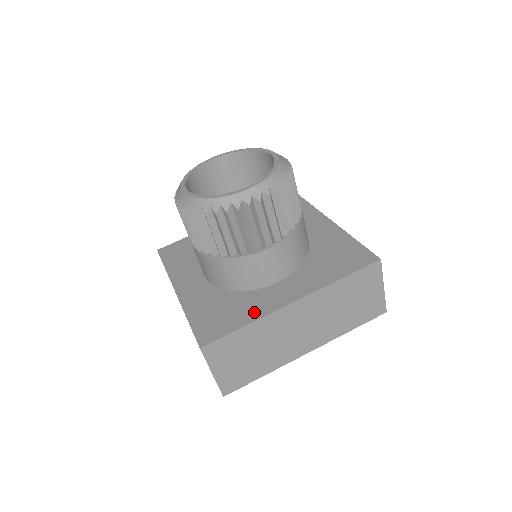
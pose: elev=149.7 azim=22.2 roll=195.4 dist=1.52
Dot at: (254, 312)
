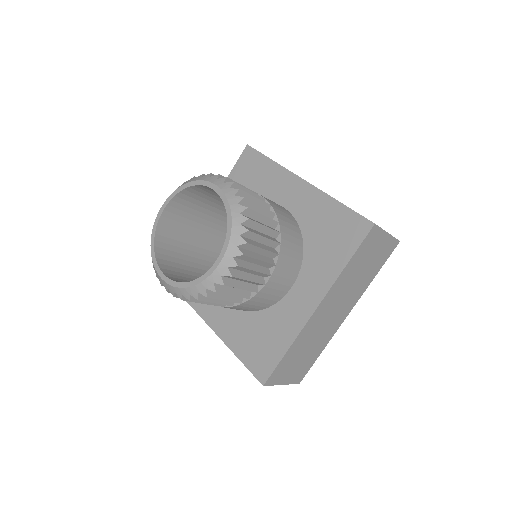
Dot at: (288, 332)
